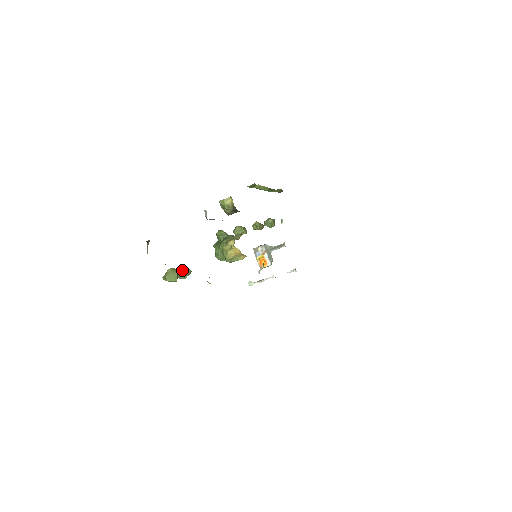
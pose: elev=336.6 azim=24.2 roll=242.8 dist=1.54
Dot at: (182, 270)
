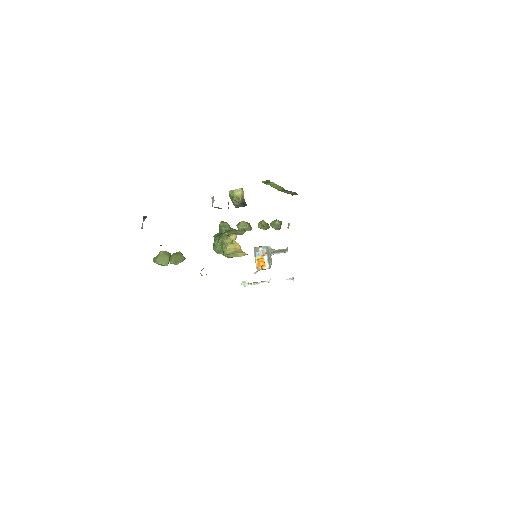
Dot at: (175, 255)
